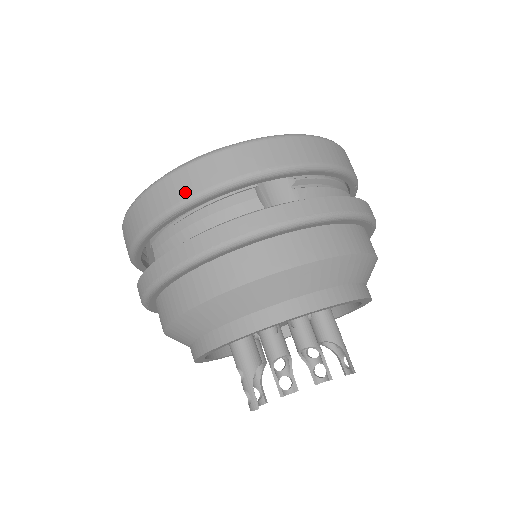
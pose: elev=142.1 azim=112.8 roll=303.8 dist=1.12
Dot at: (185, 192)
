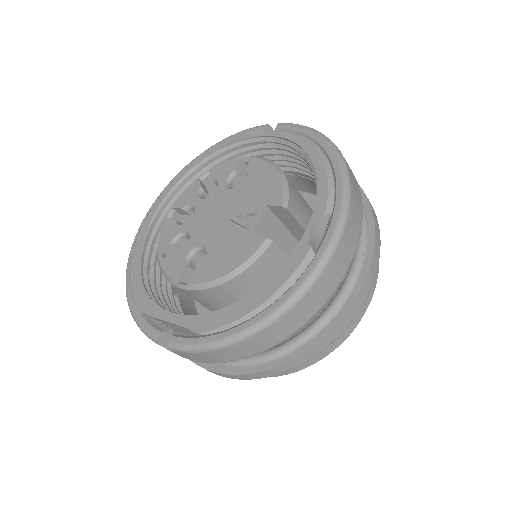
Dot at: (293, 328)
